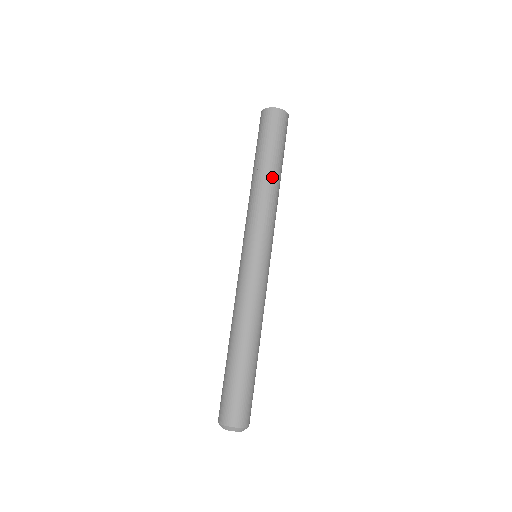
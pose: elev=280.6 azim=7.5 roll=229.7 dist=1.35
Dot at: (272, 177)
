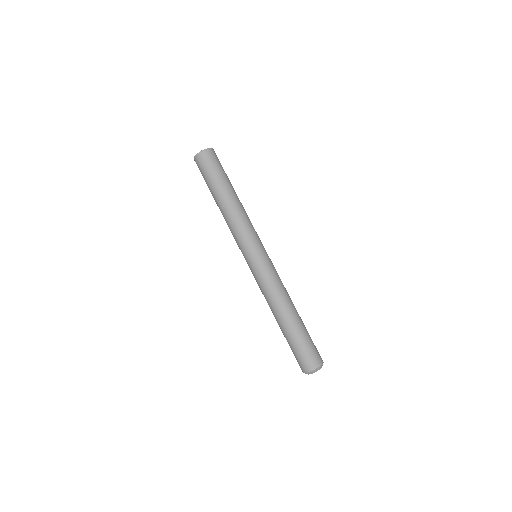
Dot at: (230, 199)
